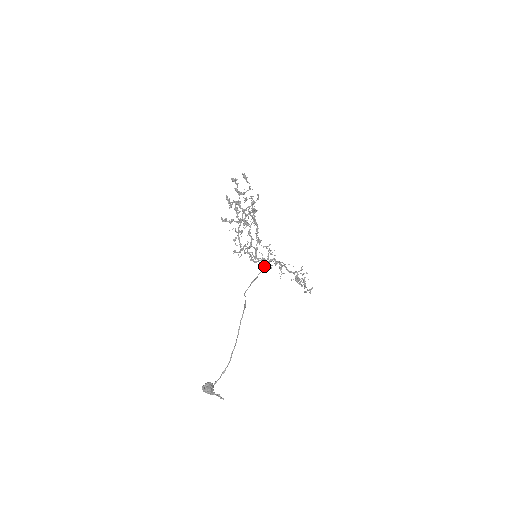
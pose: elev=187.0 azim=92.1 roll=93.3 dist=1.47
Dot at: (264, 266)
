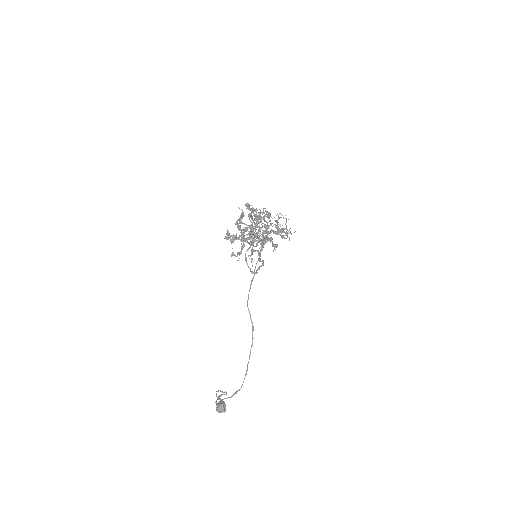
Dot at: (260, 256)
